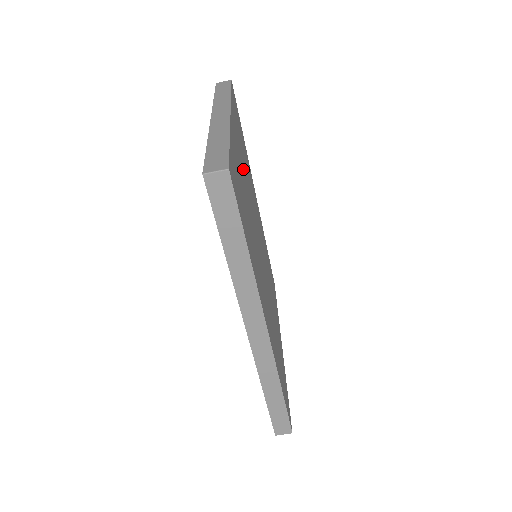
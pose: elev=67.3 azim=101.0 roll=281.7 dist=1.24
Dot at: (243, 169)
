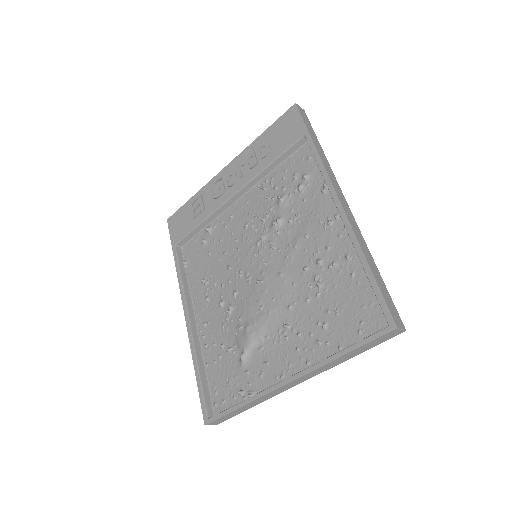
Dot at: occluded
